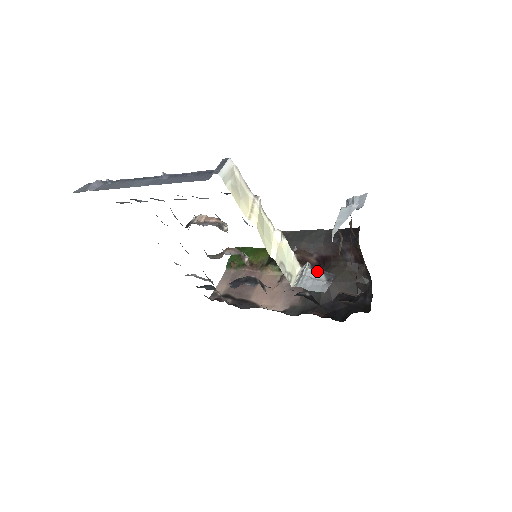
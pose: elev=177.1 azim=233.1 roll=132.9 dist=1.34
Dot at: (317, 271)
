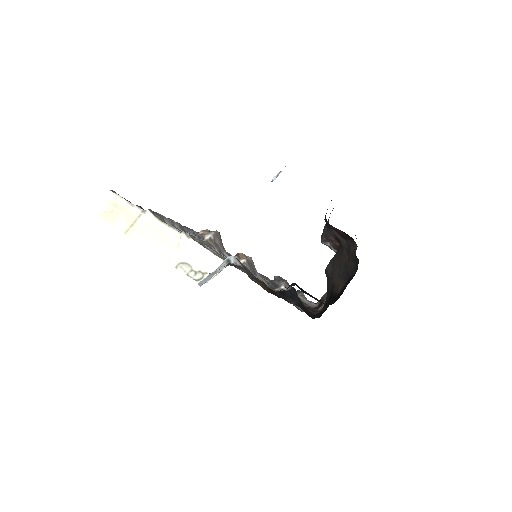
Dot at: occluded
